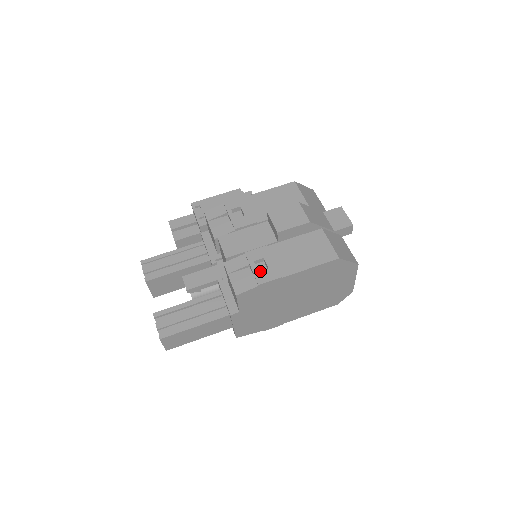
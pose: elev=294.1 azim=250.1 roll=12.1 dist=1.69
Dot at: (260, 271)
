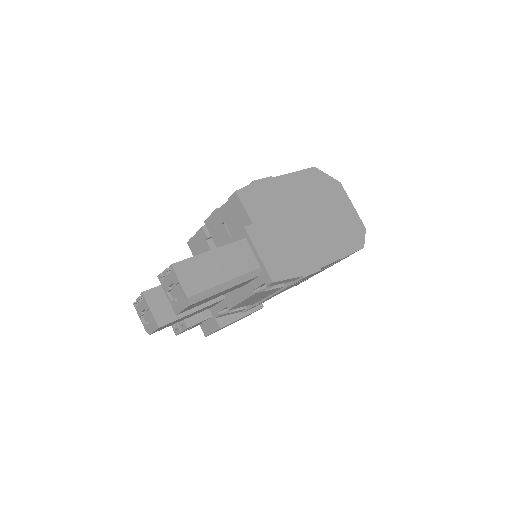
Dot at: occluded
